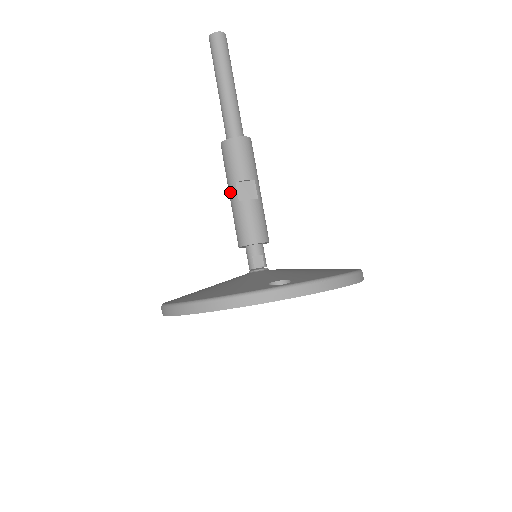
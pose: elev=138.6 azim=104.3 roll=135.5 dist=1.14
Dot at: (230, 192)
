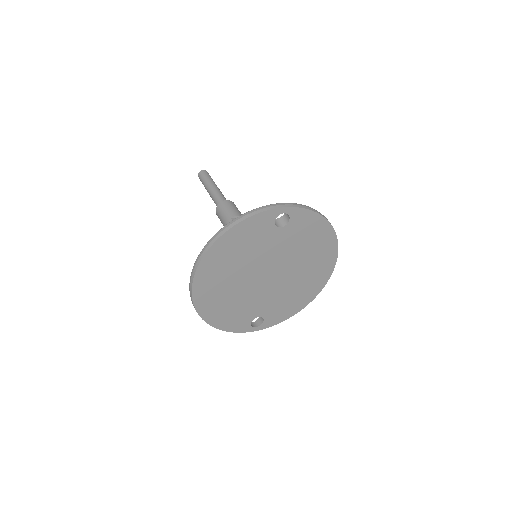
Dot at: occluded
